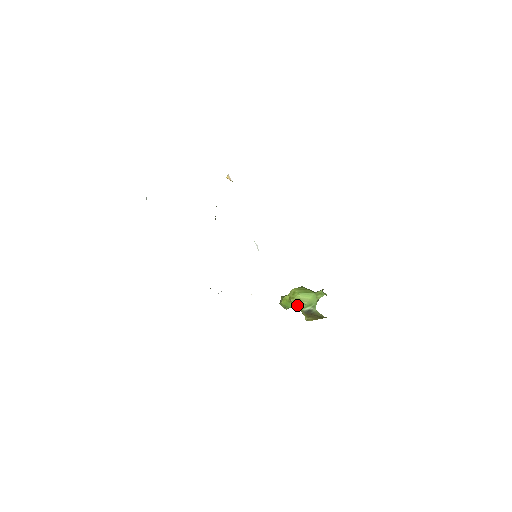
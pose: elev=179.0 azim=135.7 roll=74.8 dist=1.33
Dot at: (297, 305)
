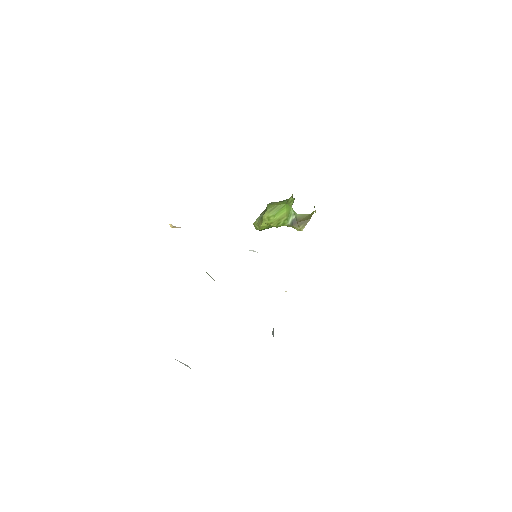
Dot at: (280, 225)
